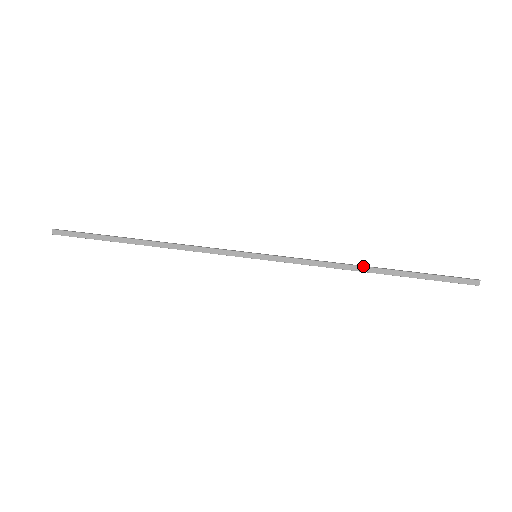
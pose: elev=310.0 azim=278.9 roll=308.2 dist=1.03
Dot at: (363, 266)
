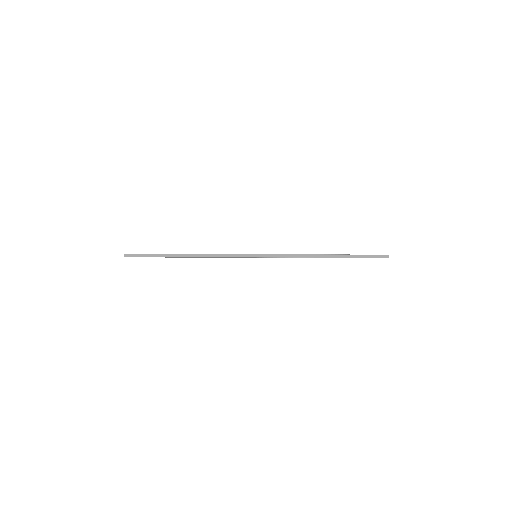
Dot at: (321, 254)
